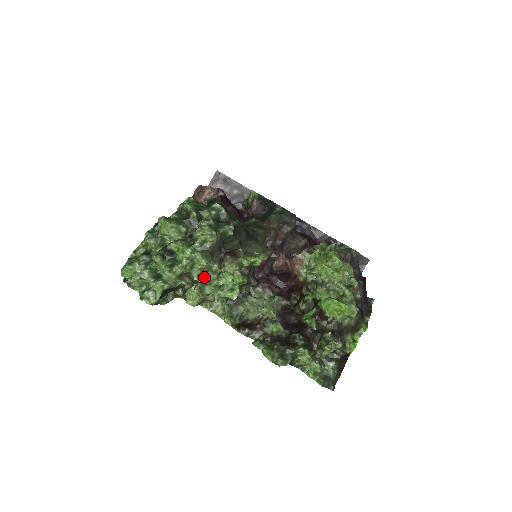
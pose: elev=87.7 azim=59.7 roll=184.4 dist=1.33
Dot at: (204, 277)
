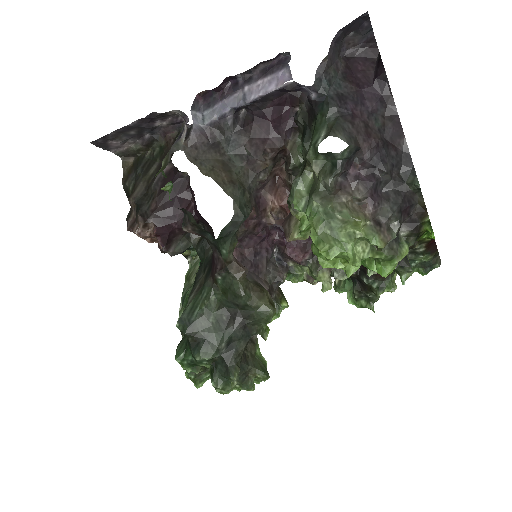
Dot at: occluded
